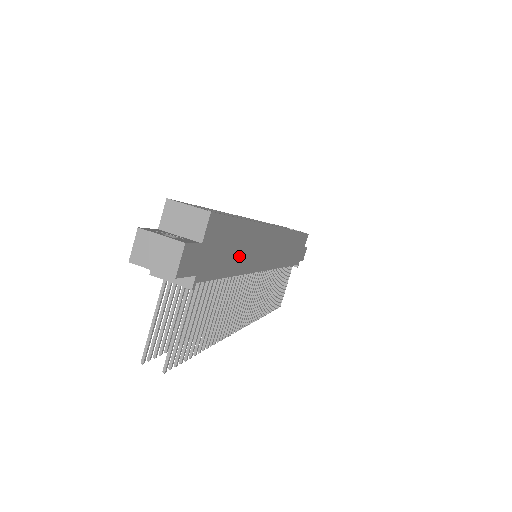
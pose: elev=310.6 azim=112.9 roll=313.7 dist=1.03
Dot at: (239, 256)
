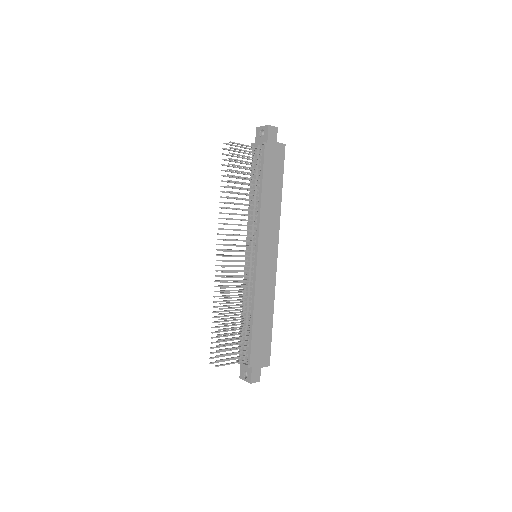
Dot at: (269, 192)
